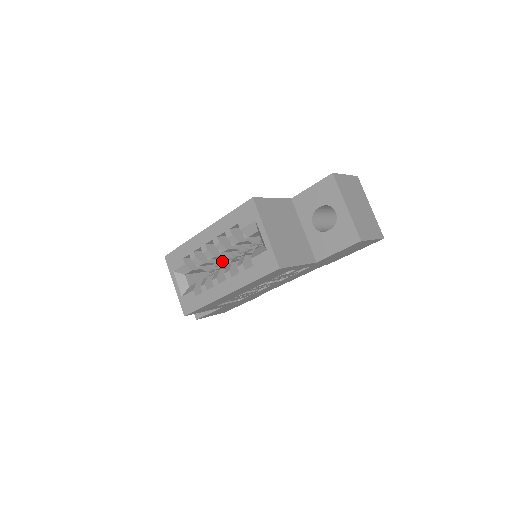
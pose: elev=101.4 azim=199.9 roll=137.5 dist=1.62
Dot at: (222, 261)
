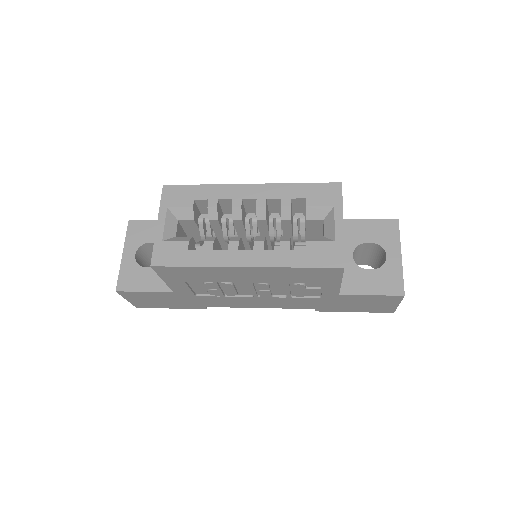
Dot at: (234, 233)
